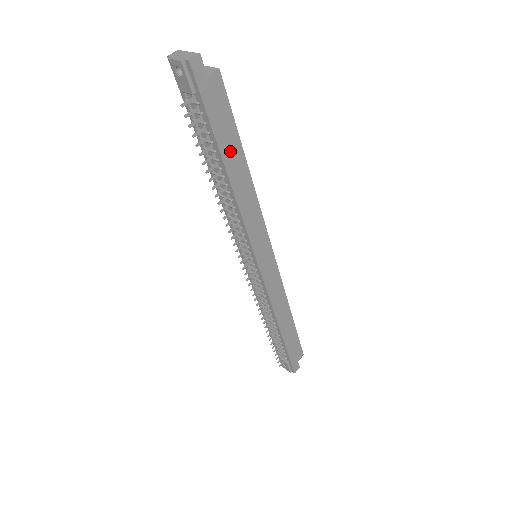
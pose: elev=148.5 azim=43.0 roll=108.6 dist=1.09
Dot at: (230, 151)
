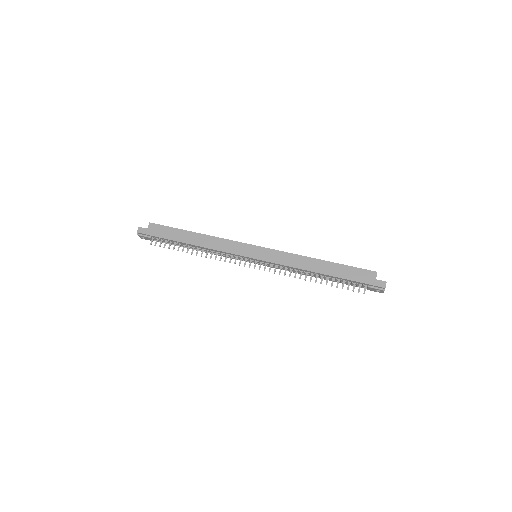
Dot at: (181, 237)
